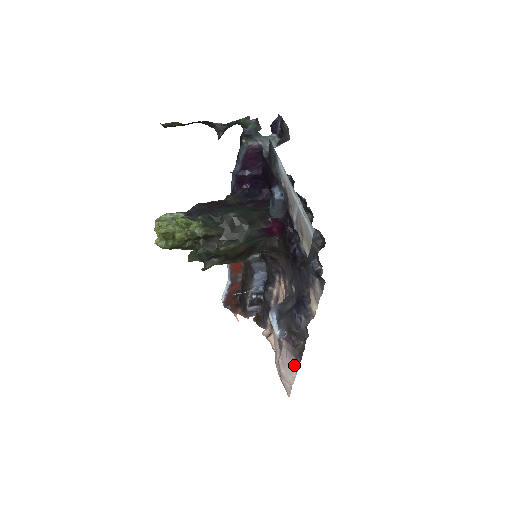
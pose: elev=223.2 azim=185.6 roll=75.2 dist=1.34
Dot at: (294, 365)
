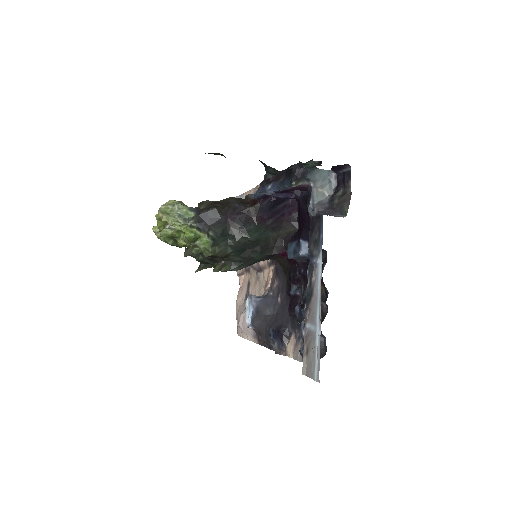
Dot at: (252, 335)
